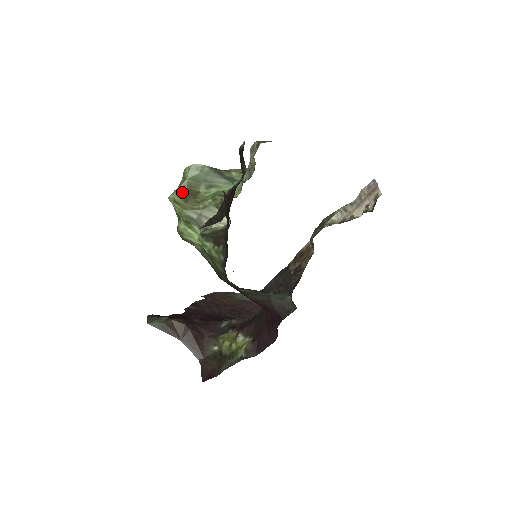
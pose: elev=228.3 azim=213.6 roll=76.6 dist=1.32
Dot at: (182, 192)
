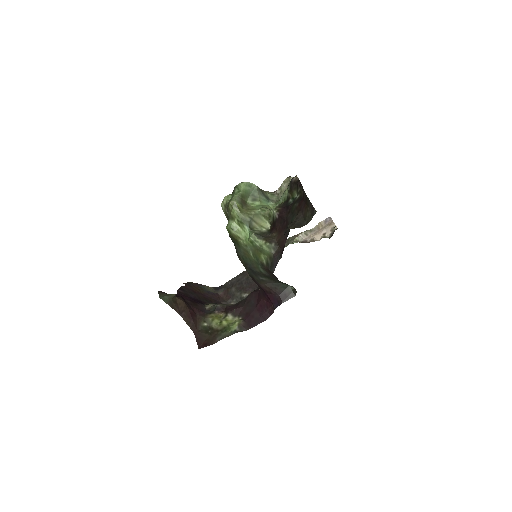
Dot at: (239, 200)
